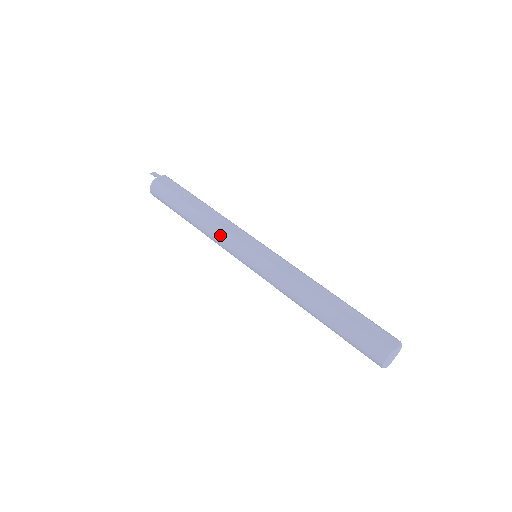
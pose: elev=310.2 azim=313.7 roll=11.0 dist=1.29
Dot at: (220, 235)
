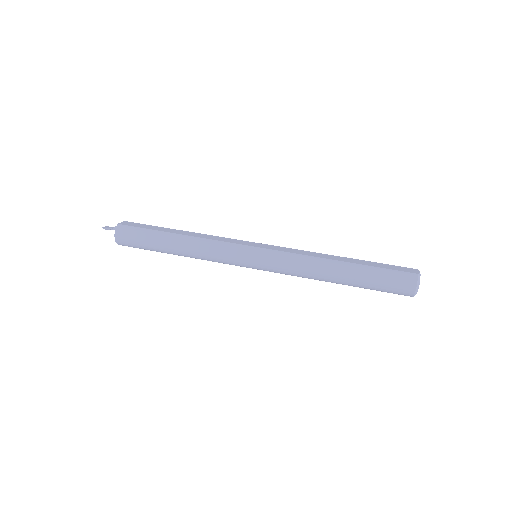
Dot at: (216, 247)
